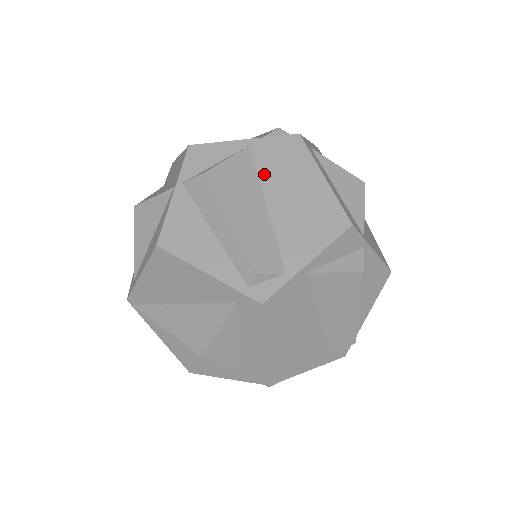
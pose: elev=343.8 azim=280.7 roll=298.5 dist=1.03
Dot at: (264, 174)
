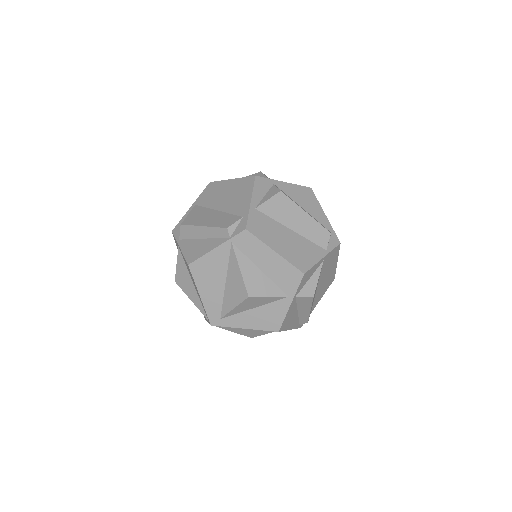
Dot at: (322, 273)
